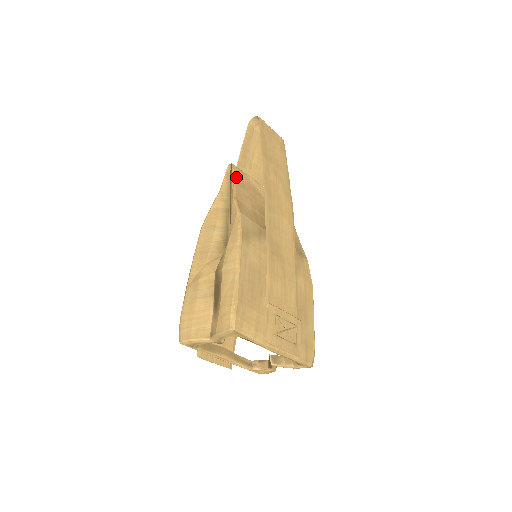
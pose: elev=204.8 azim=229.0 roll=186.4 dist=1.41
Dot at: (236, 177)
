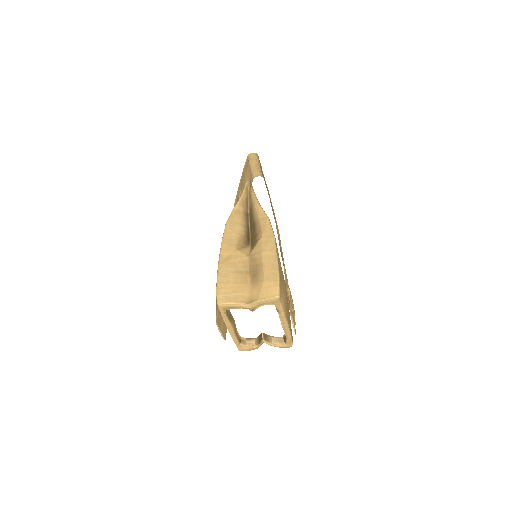
Dot at: occluded
